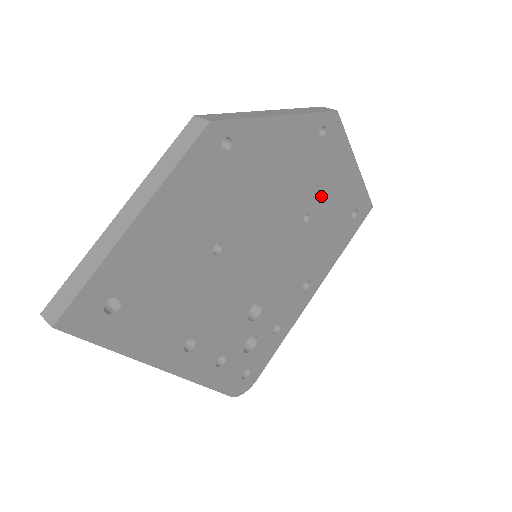
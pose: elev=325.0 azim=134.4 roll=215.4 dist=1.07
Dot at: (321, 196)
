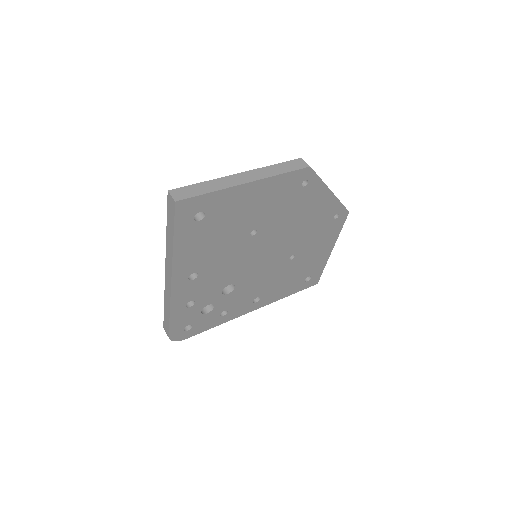
Dot at: (307, 251)
